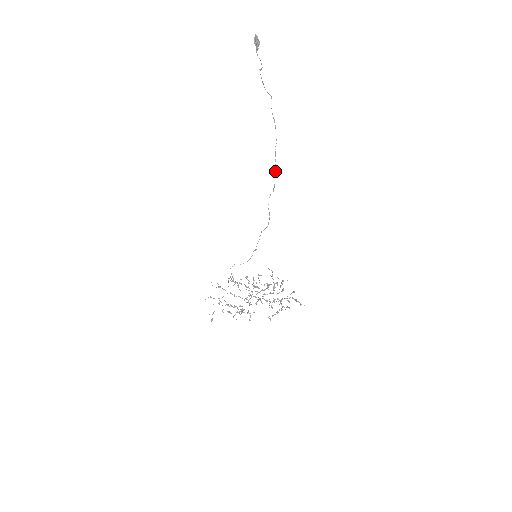
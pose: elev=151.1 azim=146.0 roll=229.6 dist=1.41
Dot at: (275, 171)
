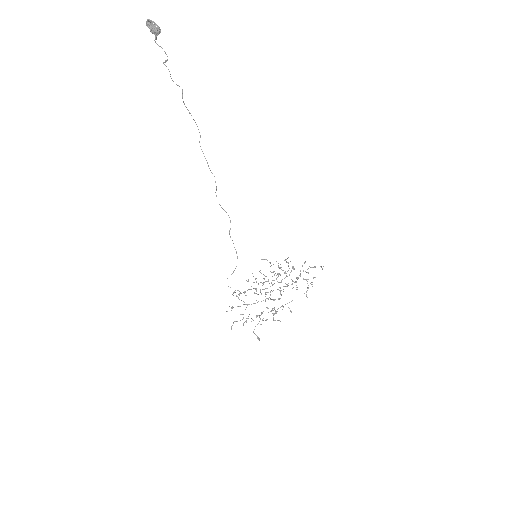
Dot at: occluded
